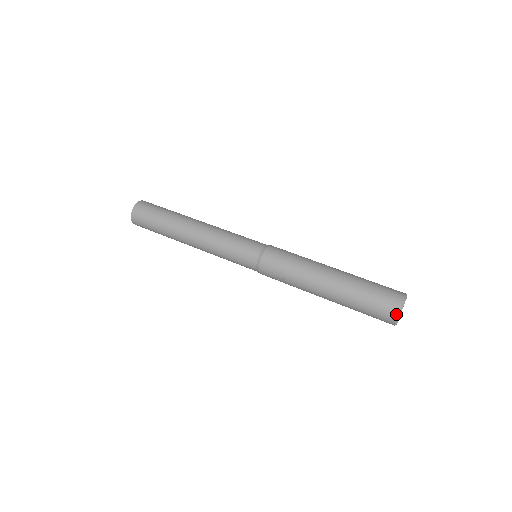
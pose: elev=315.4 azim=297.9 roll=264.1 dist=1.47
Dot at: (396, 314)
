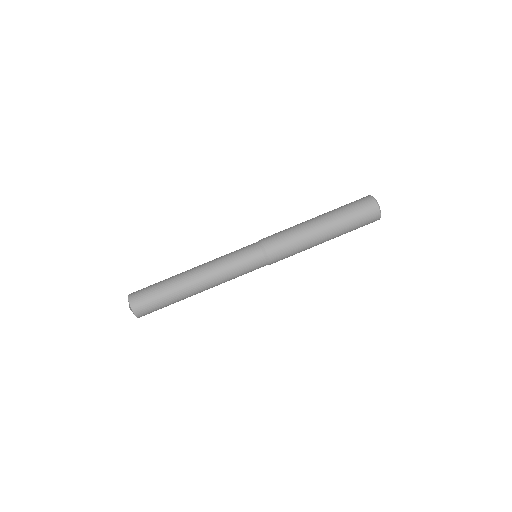
Dot at: occluded
